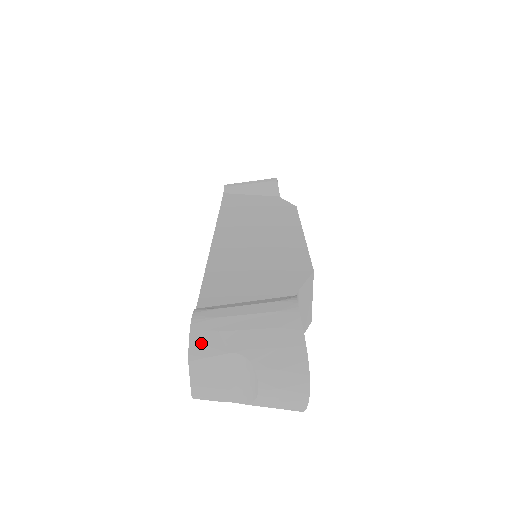
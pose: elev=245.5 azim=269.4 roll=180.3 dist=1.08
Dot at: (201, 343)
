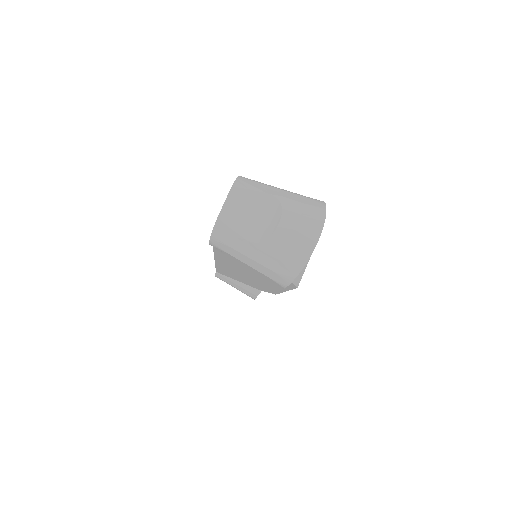
Dot at: (246, 182)
